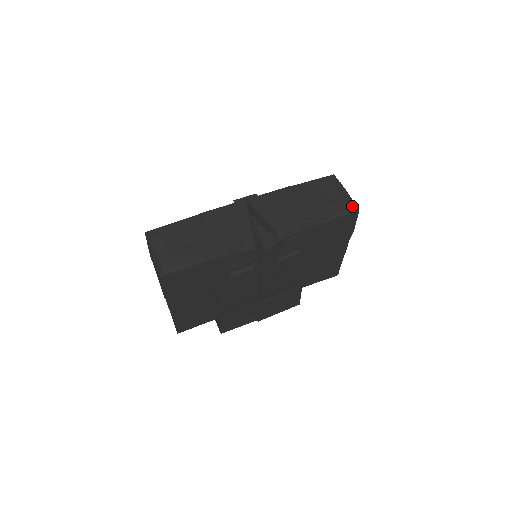
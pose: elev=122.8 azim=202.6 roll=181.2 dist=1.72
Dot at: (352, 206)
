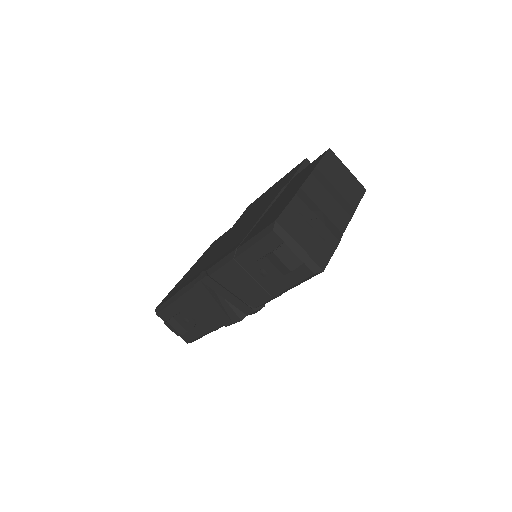
Dot at: (311, 275)
